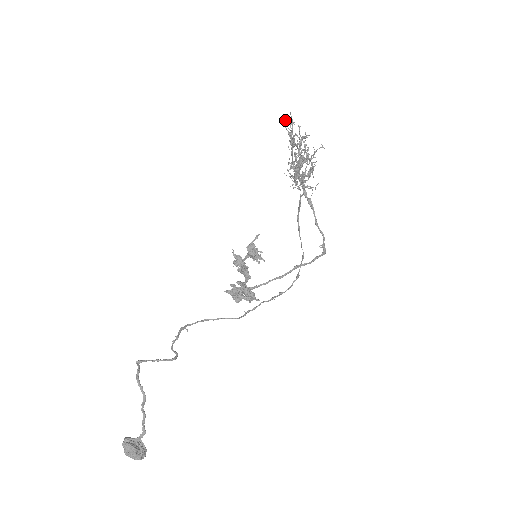
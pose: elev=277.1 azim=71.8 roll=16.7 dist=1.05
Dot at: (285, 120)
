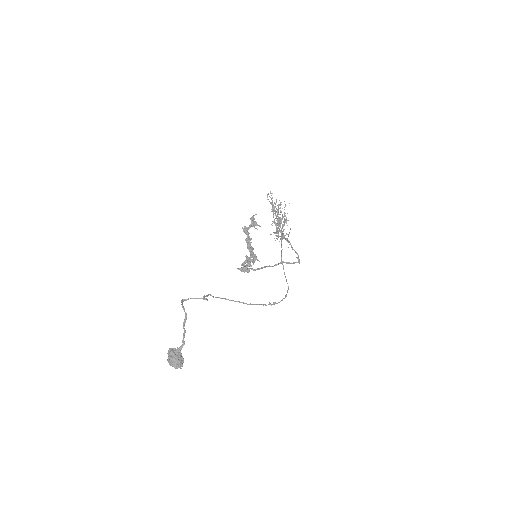
Dot at: (268, 194)
